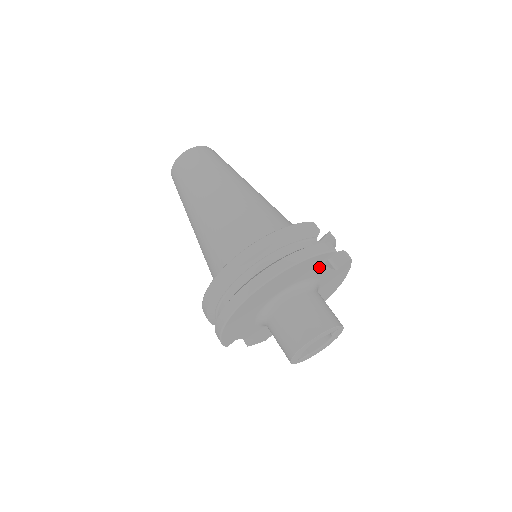
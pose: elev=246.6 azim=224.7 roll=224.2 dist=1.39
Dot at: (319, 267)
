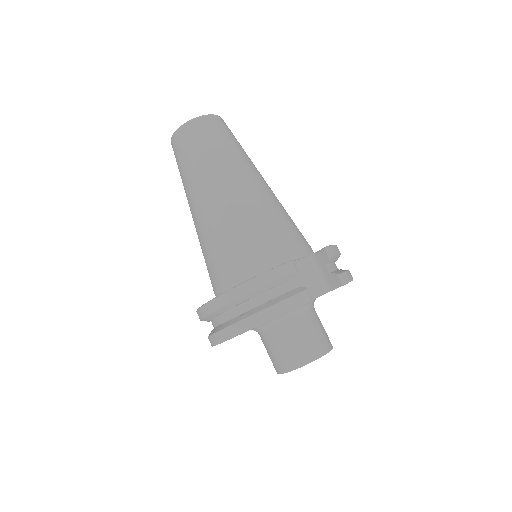
Dot at: occluded
